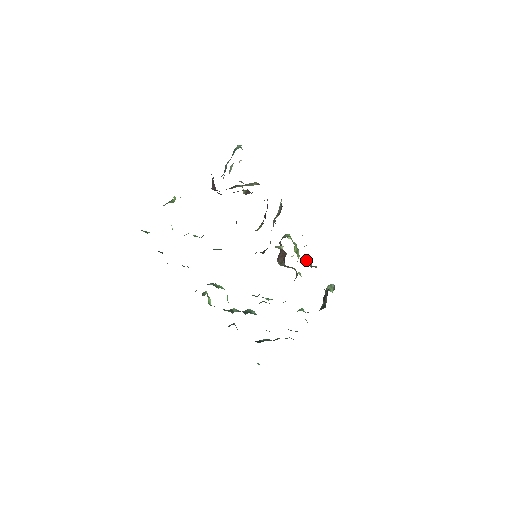
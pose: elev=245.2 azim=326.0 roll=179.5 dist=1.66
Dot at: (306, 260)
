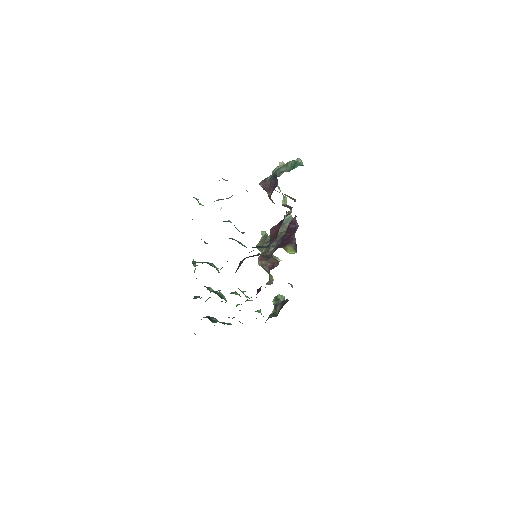
Dot at: occluded
